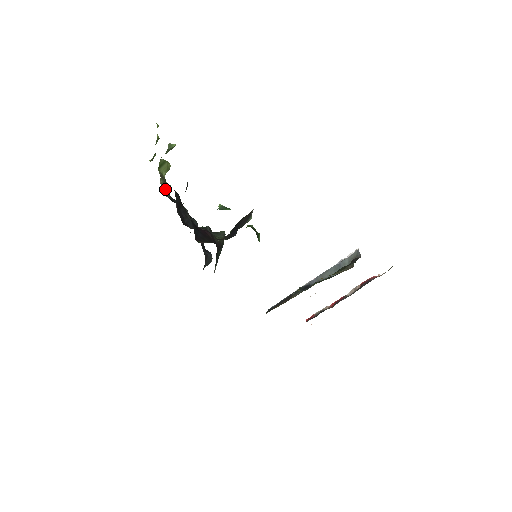
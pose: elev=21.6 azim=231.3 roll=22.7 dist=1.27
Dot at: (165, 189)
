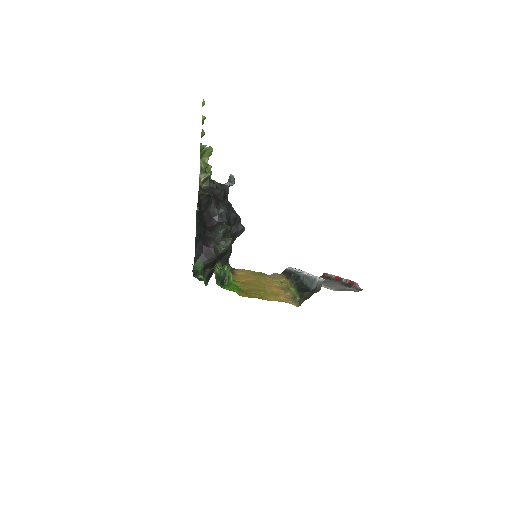
Dot at: (199, 187)
